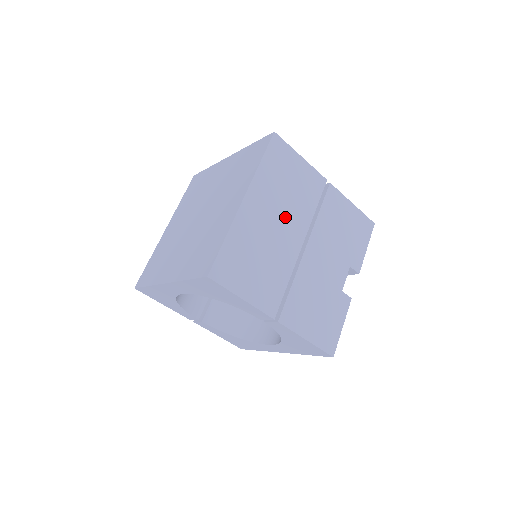
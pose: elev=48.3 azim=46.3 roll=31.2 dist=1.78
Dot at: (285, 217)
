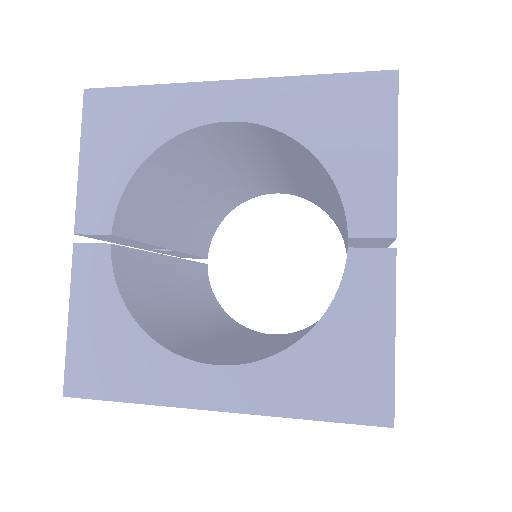
Dot at: occluded
